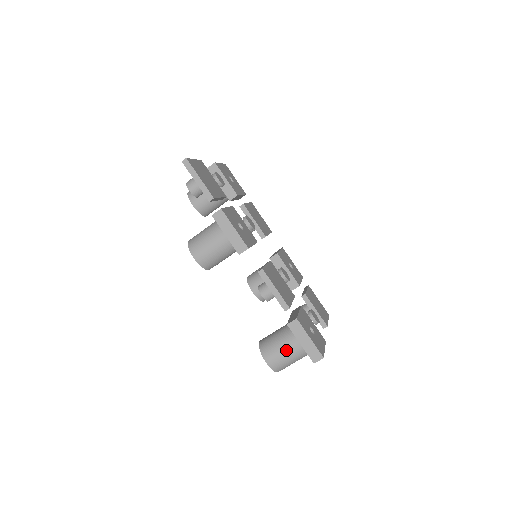
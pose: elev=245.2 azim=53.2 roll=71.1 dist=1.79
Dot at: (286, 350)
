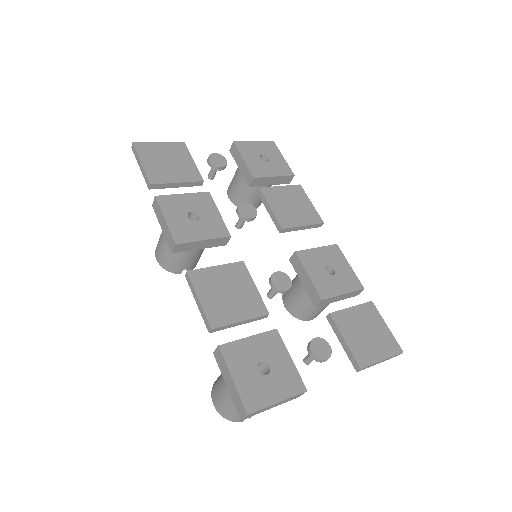
Dot at: (224, 391)
